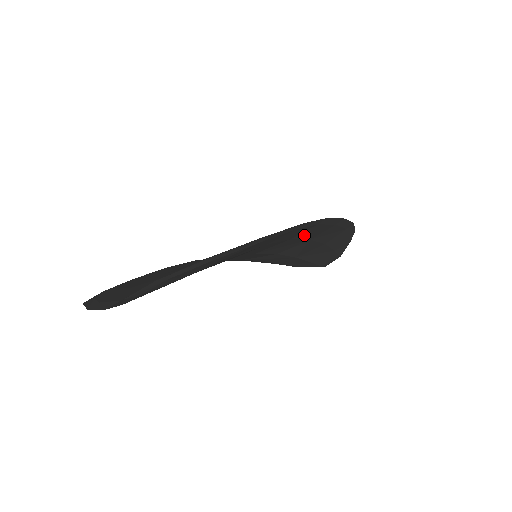
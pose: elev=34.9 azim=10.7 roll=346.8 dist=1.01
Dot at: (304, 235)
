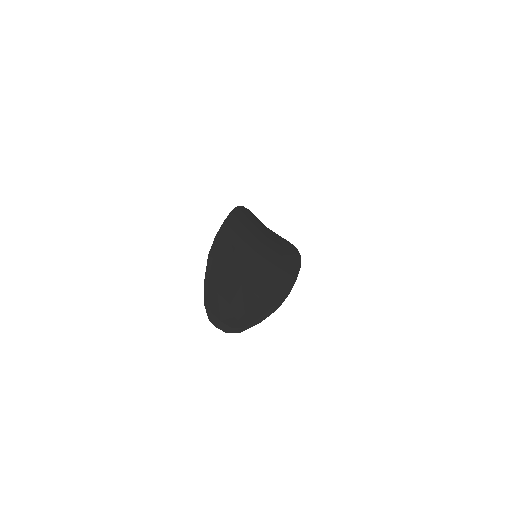
Dot at: (282, 267)
